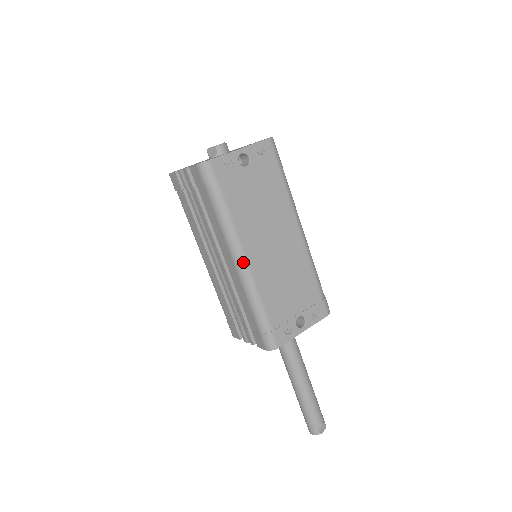
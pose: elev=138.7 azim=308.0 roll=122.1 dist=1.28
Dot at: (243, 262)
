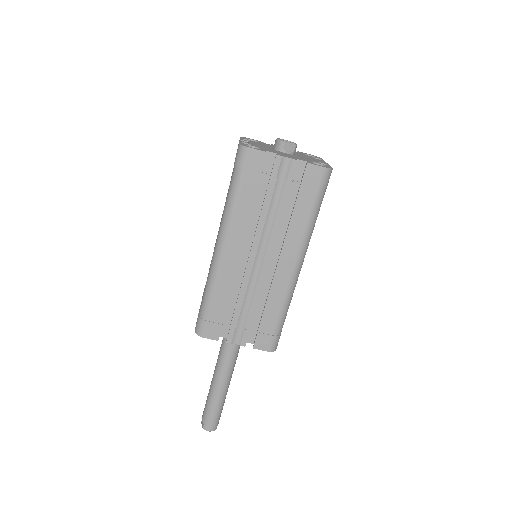
Dot at: (301, 267)
